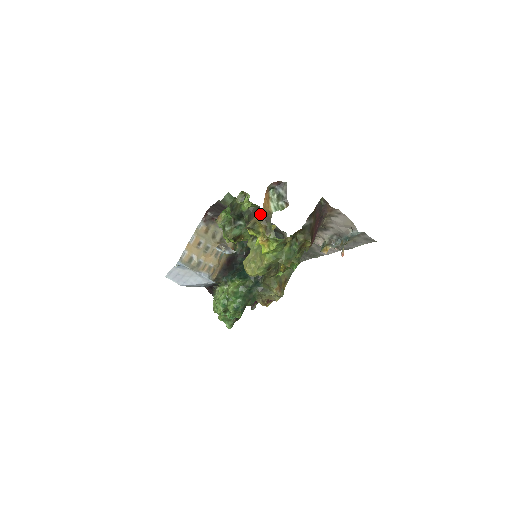
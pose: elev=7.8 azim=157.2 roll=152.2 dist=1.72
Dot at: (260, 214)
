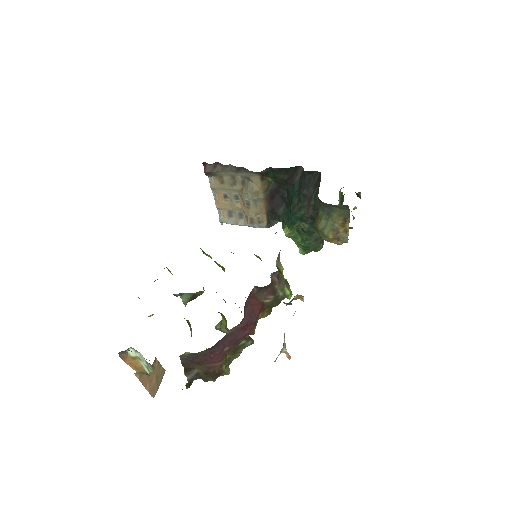
Dot at: (142, 372)
